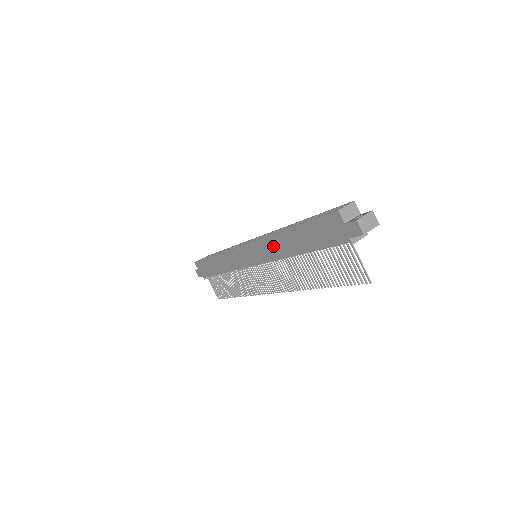
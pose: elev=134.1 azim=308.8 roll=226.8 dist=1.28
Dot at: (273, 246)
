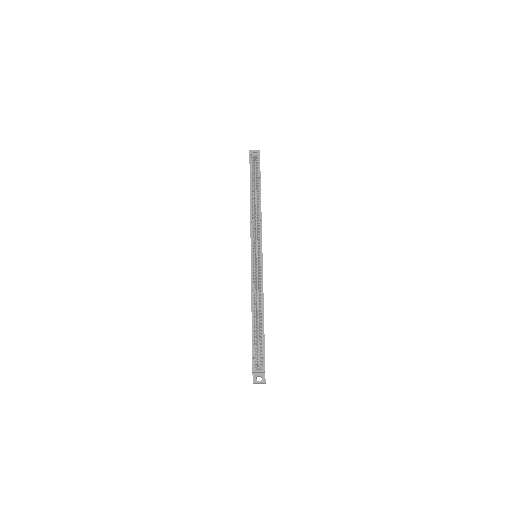
Dot at: occluded
